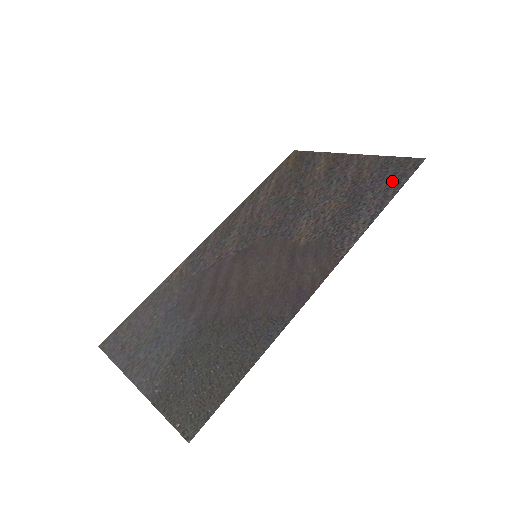
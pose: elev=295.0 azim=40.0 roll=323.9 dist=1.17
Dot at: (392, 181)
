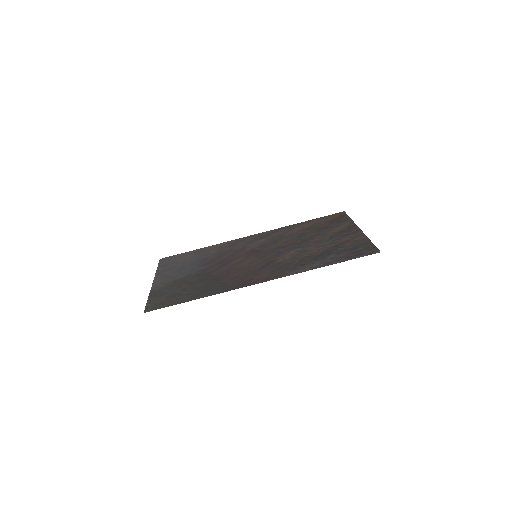
Dot at: (351, 254)
